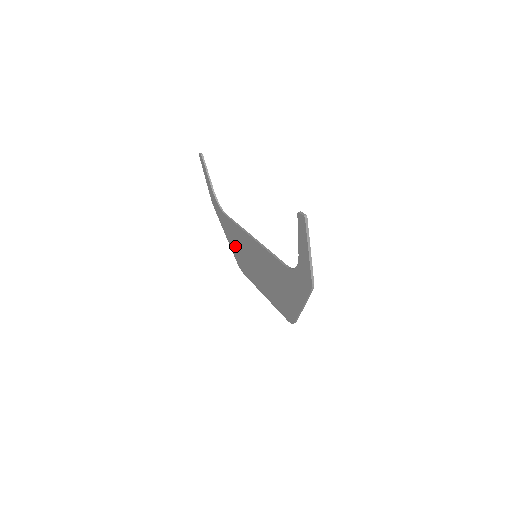
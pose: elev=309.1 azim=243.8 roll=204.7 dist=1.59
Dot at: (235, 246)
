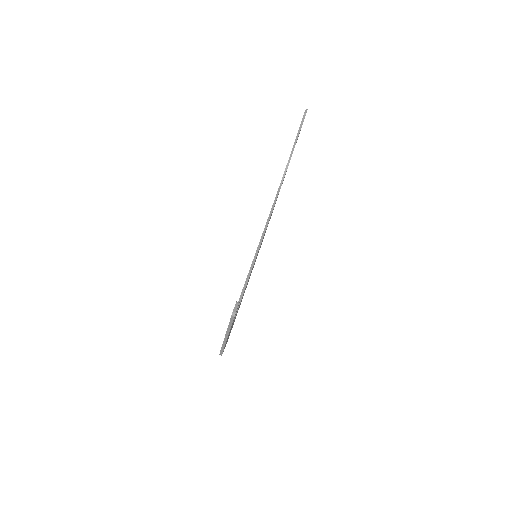
Dot at: occluded
